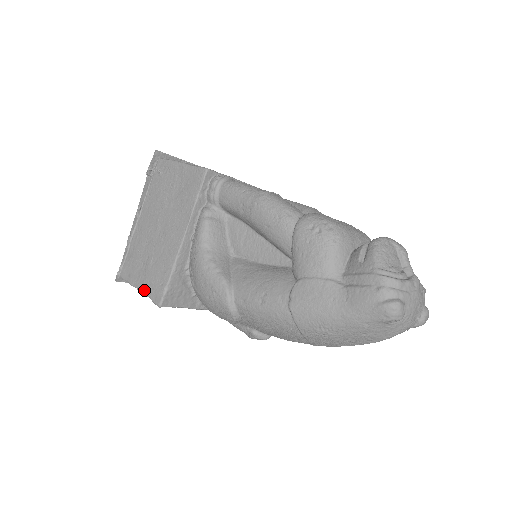
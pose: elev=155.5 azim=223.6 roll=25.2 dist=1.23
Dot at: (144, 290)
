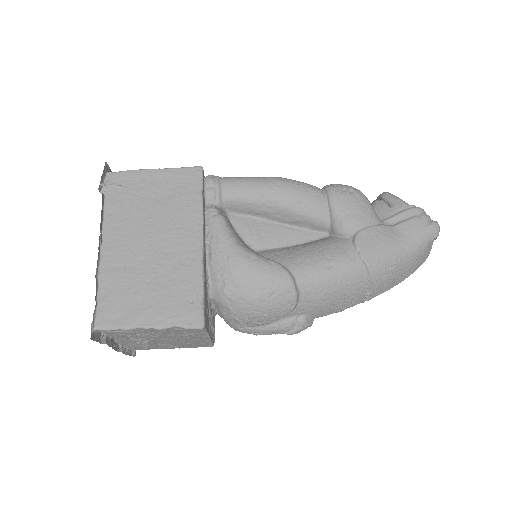
Dot at: (162, 321)
